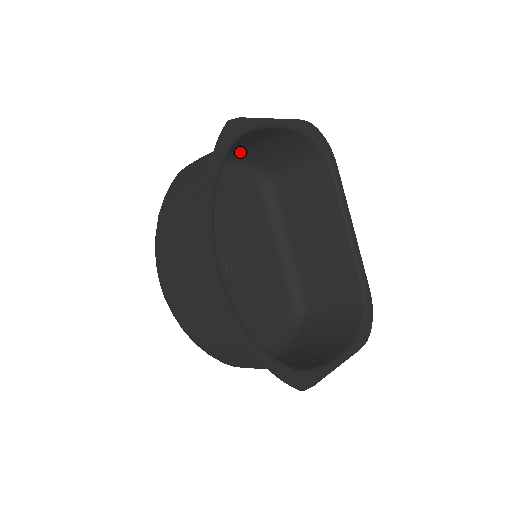
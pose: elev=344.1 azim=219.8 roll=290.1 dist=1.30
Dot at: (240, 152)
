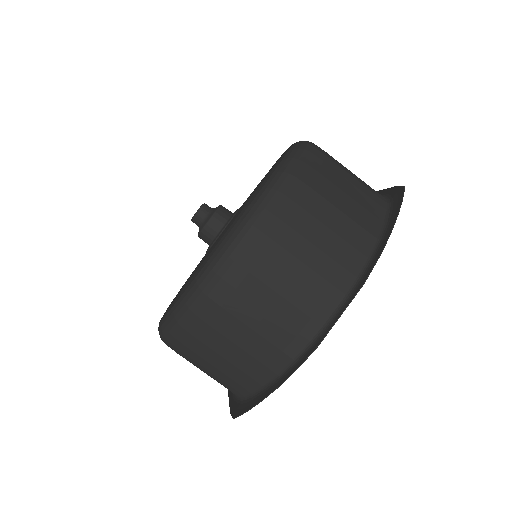
Dot at: occluded
